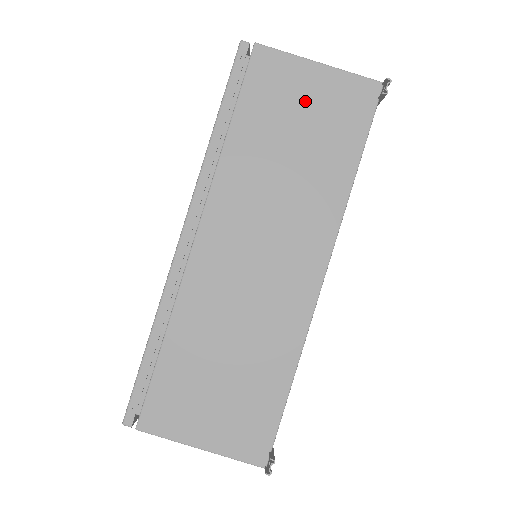
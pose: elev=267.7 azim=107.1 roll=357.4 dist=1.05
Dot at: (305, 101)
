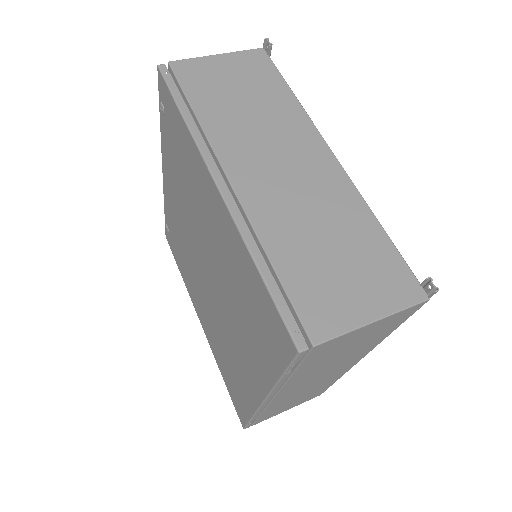
Dot at: (227, 75)
